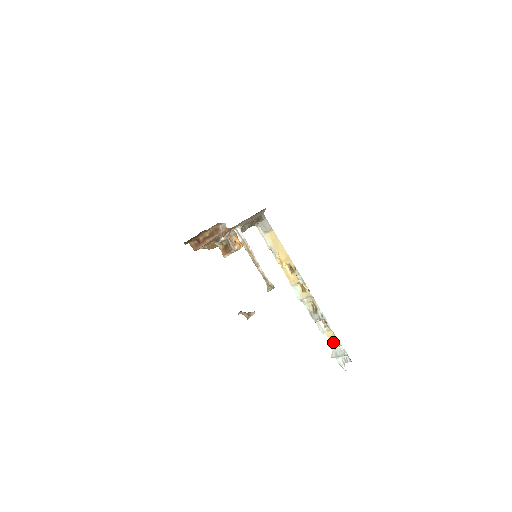
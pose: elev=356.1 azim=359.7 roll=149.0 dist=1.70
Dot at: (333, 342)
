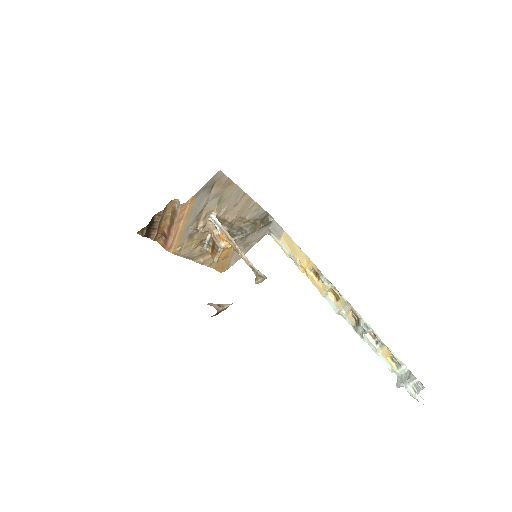
Dot at: (393, 363)
